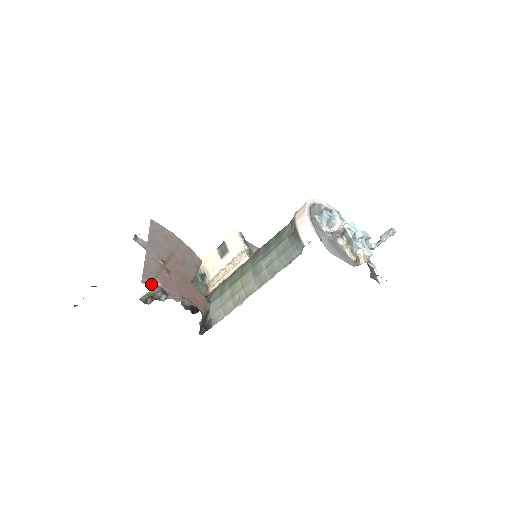
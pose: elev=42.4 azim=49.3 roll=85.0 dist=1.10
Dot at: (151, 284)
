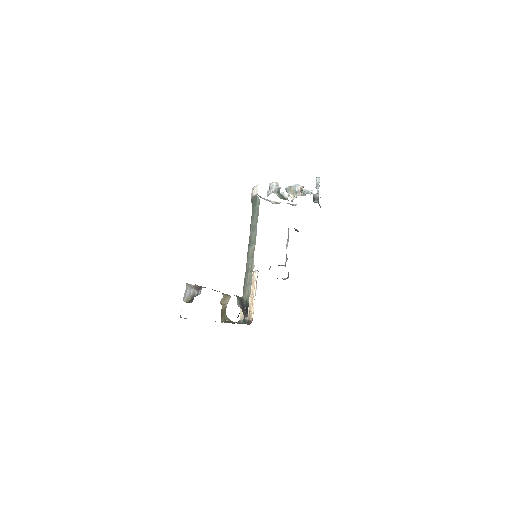
Dot at: occluded
